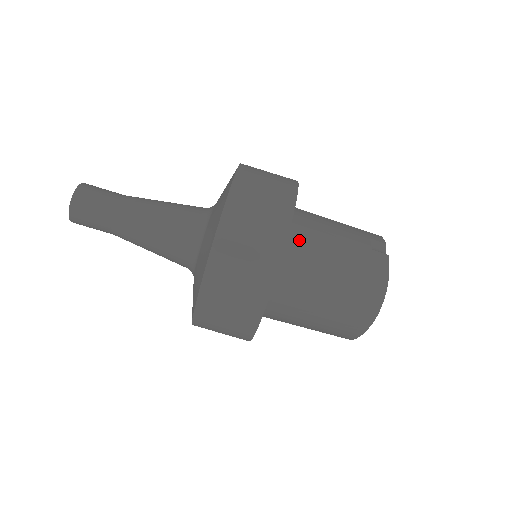
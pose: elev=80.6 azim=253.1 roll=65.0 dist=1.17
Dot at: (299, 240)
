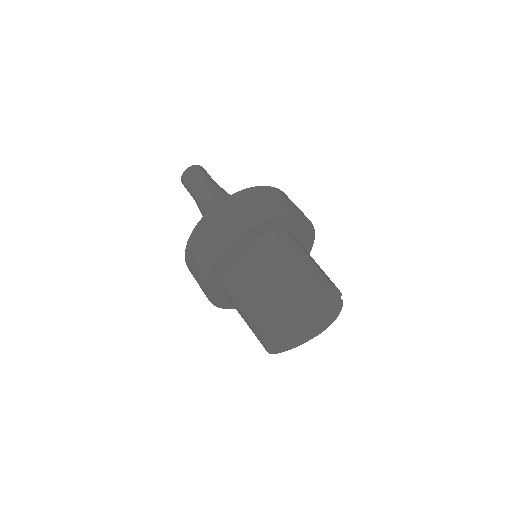
Dot at: (296, 239)
